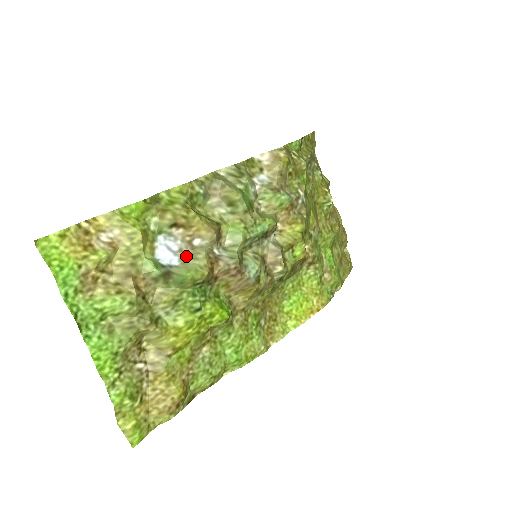
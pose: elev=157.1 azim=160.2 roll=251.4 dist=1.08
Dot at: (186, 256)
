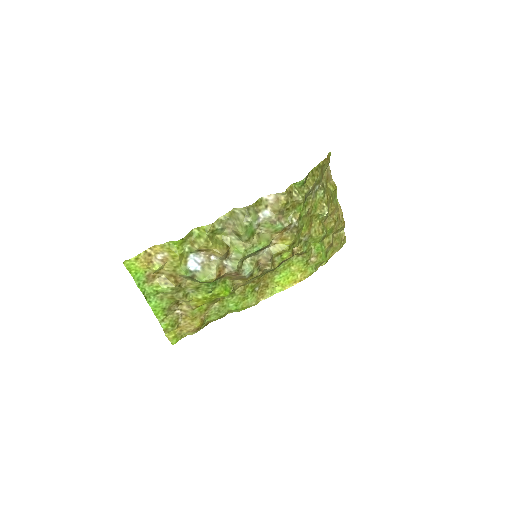
Dot at: (205, 266)
